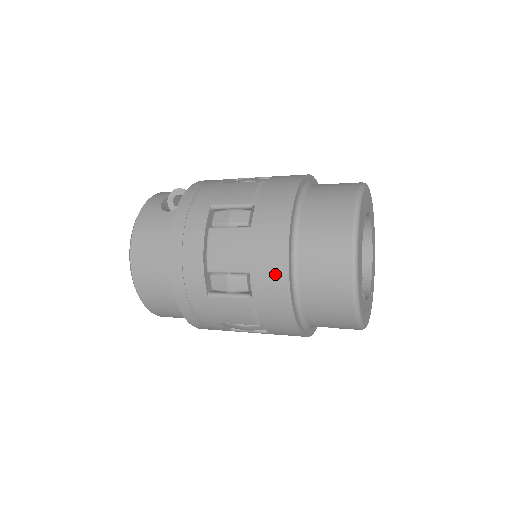
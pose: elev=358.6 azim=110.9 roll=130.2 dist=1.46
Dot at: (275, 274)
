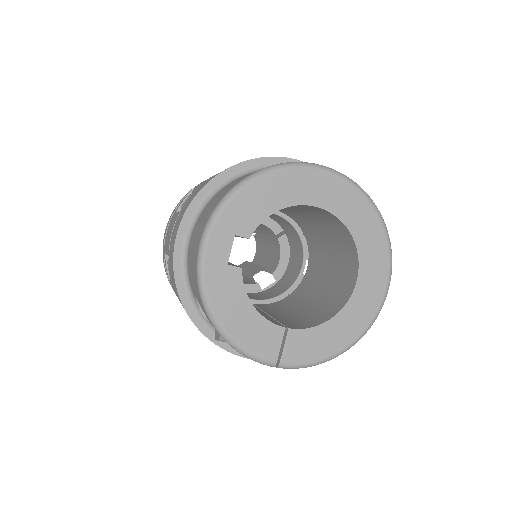
Dot at: occluded
